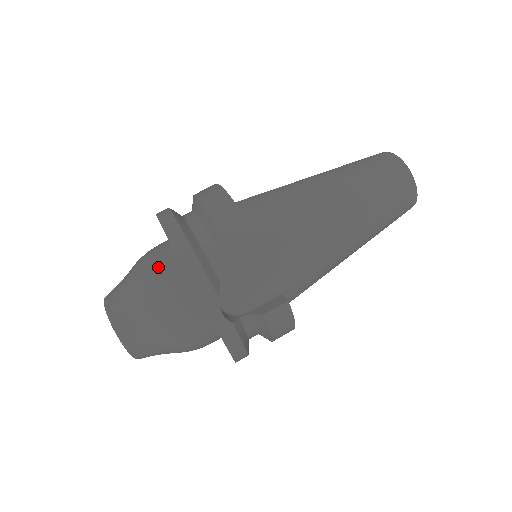
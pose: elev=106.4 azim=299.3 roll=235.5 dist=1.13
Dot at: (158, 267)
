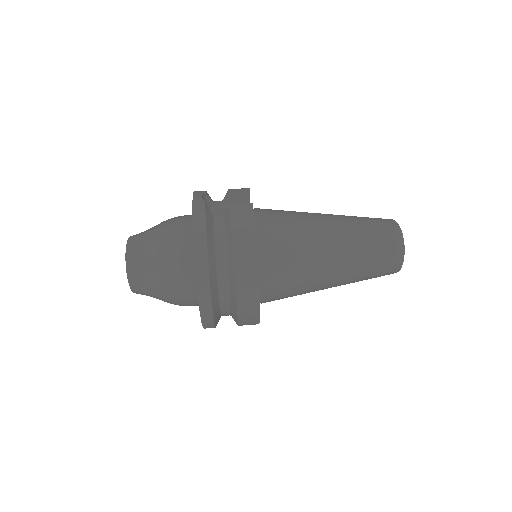
Dot at: occluded
